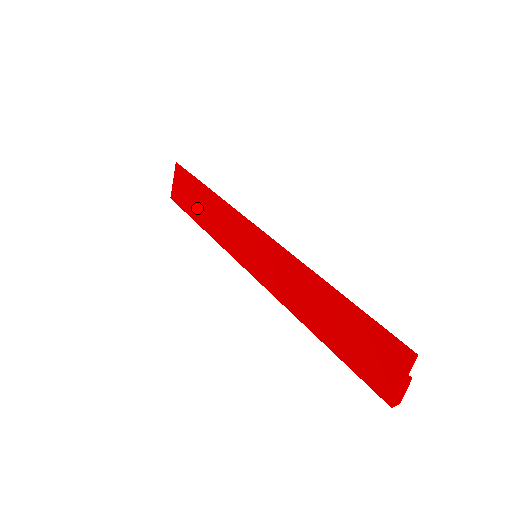
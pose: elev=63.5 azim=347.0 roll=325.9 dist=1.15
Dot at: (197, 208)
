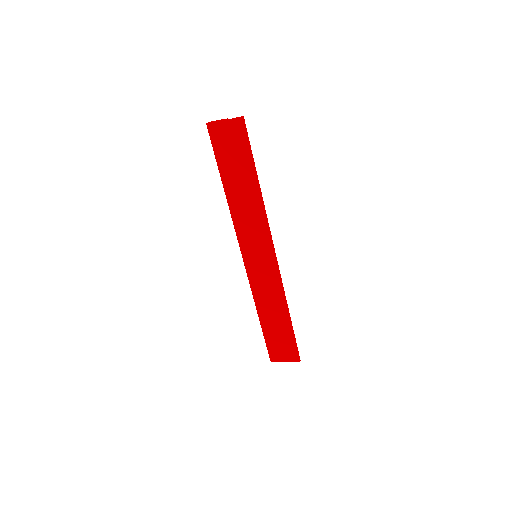
Dot at: (234, 176)
